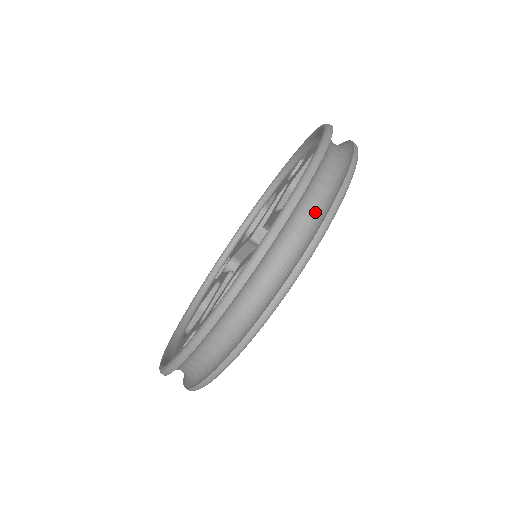
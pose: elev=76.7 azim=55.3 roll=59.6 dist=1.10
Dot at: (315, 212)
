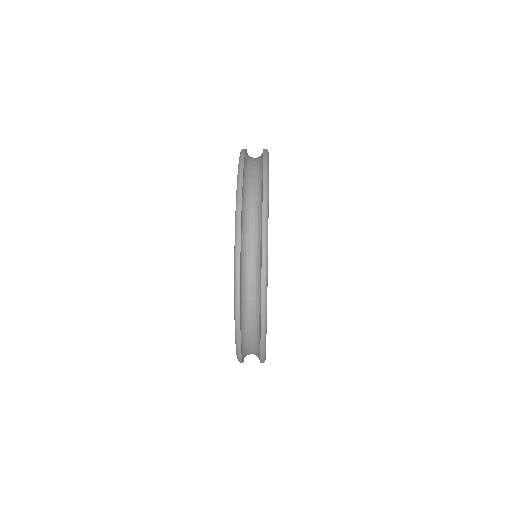
Dot at: occluded
